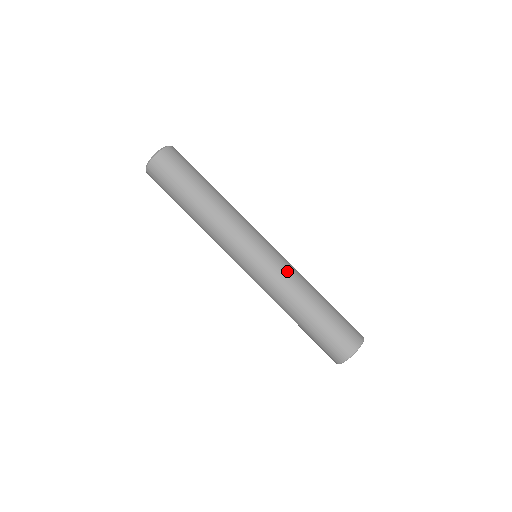
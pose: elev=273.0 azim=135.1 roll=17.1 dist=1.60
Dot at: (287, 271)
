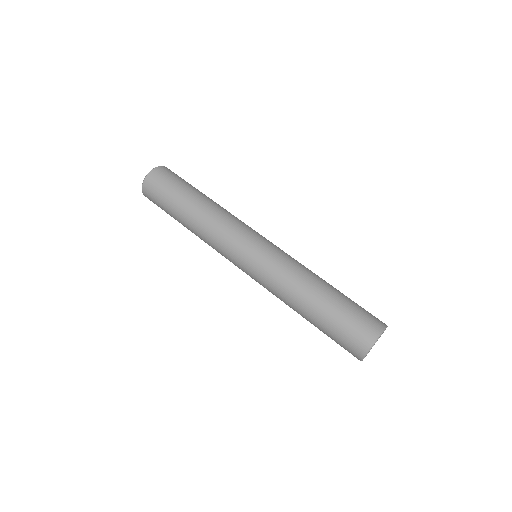
Dot at: (292, 259)
